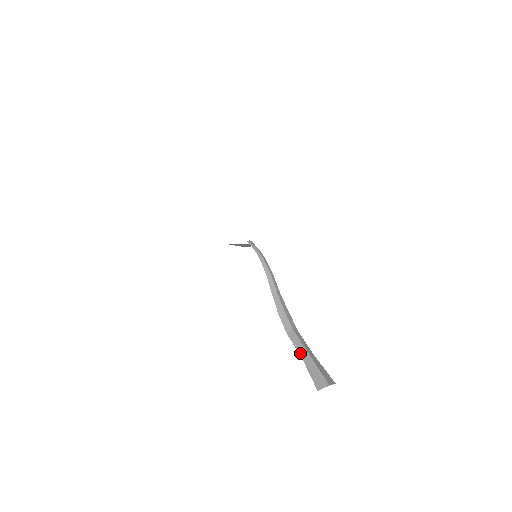
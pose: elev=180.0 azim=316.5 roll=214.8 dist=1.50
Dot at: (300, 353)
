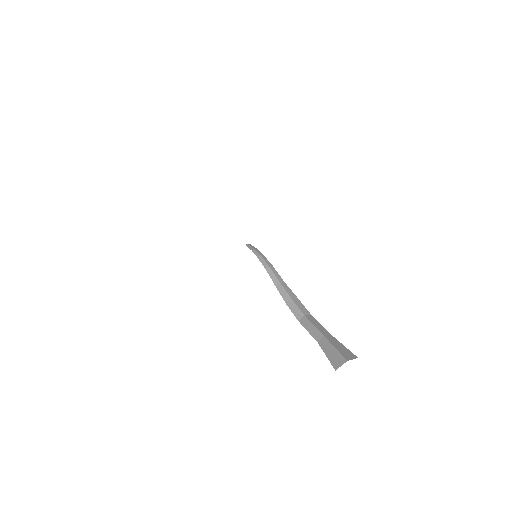
Dot at: (314, 337)
